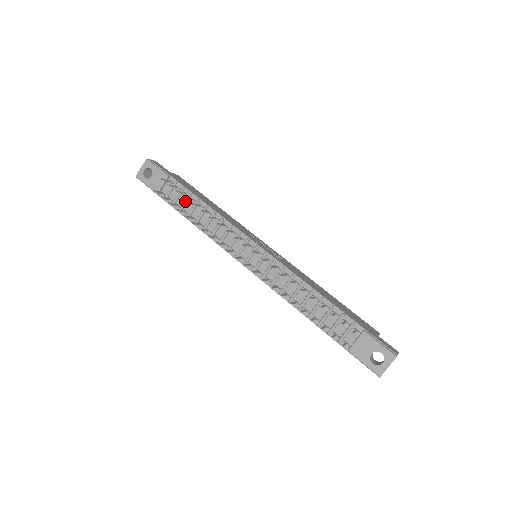
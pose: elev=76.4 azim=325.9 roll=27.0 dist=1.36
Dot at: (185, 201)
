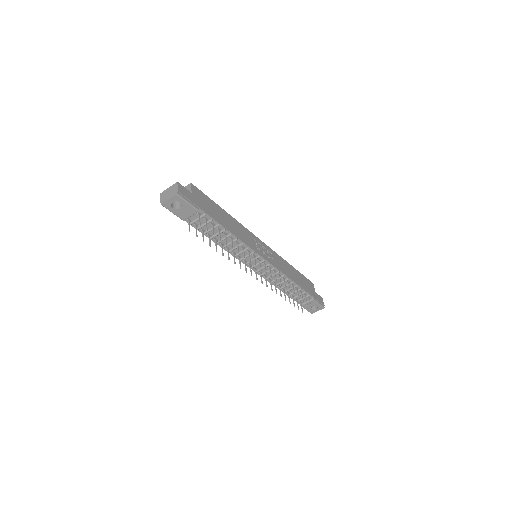
Dot at: occluded
